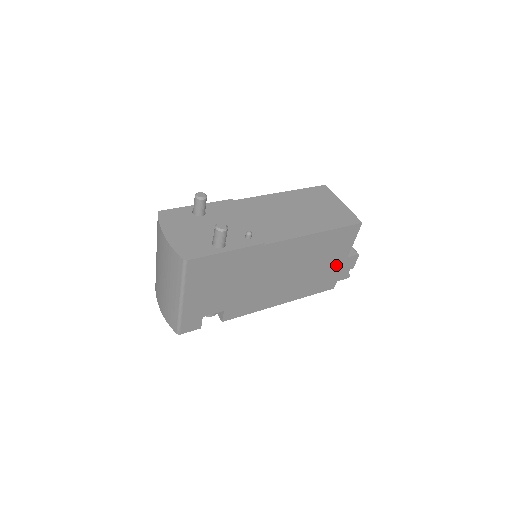
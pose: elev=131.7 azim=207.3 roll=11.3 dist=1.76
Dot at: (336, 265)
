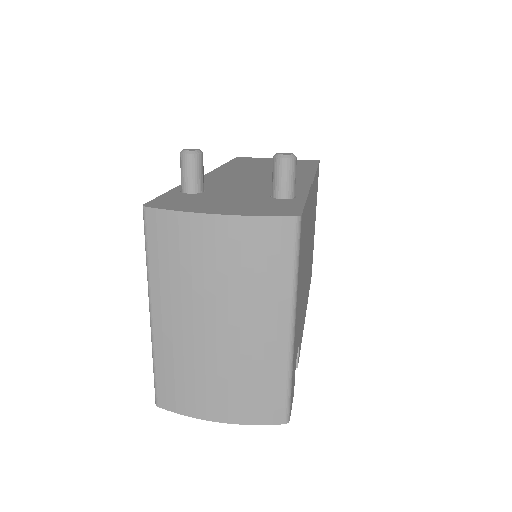
Dot at: occluded
